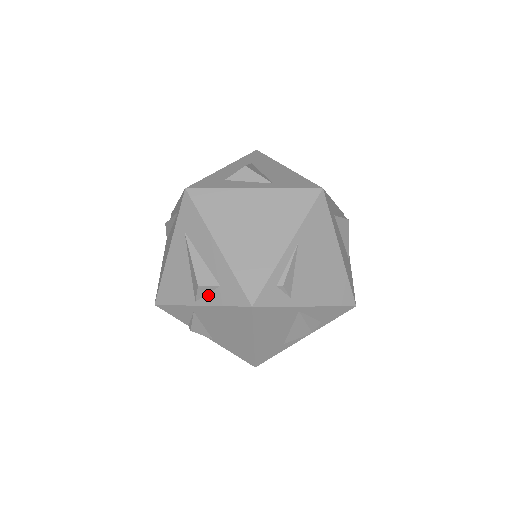
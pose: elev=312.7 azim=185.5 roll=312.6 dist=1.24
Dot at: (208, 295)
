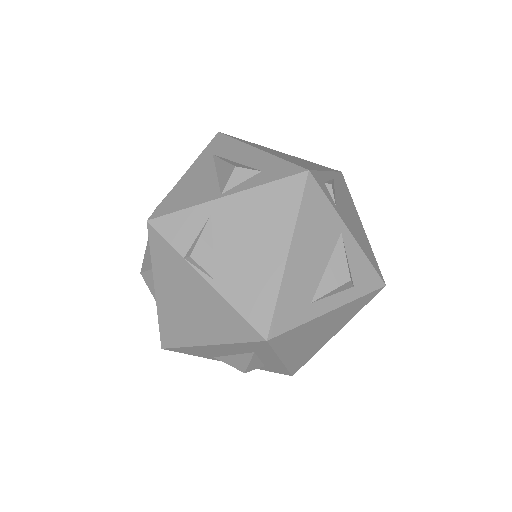
Dot at: (243, 183)
